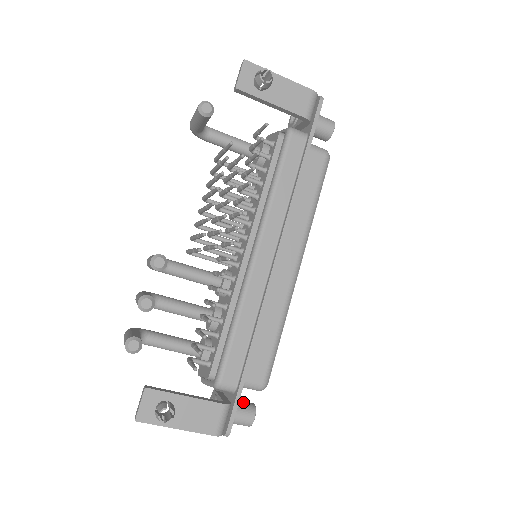
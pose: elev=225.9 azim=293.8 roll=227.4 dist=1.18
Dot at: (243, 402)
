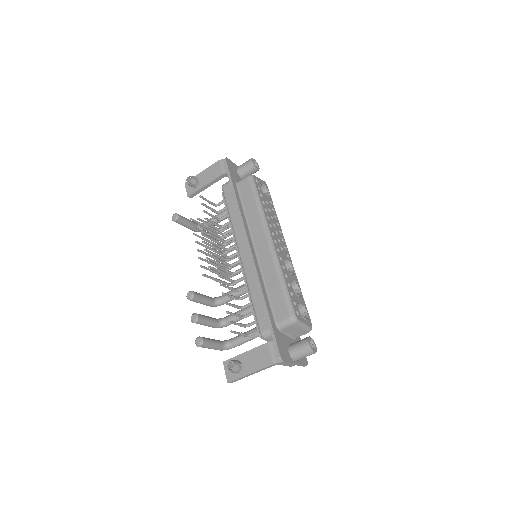
Dot at: (300, 340)
